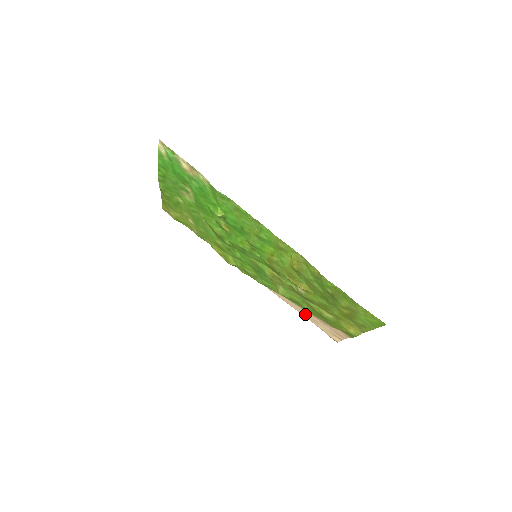
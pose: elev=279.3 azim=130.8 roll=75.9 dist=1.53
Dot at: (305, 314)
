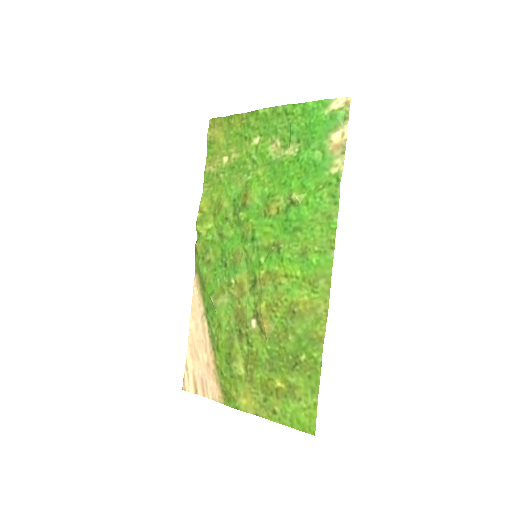
Dot at: (195, 338)
